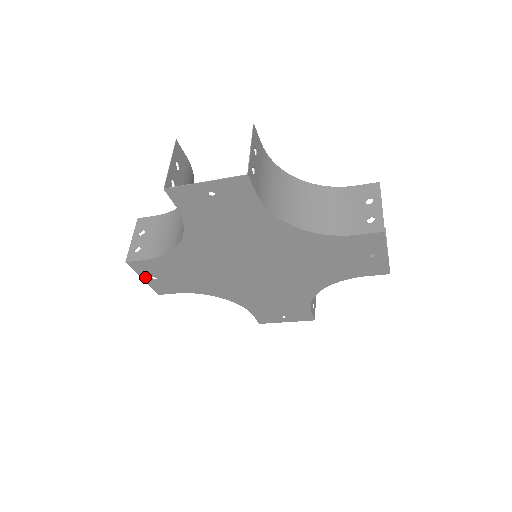
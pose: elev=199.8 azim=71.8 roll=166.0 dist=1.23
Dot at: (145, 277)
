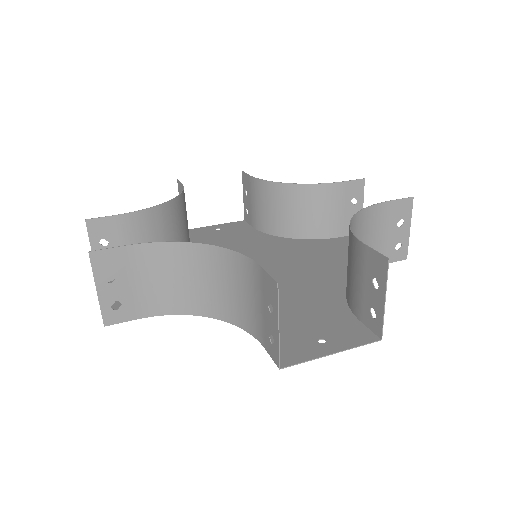
Dot at: occluded
